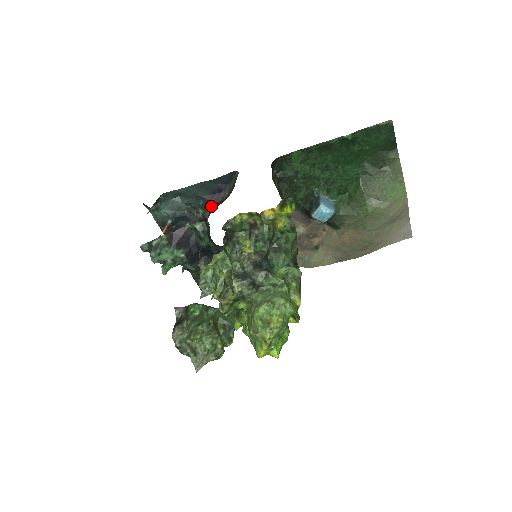
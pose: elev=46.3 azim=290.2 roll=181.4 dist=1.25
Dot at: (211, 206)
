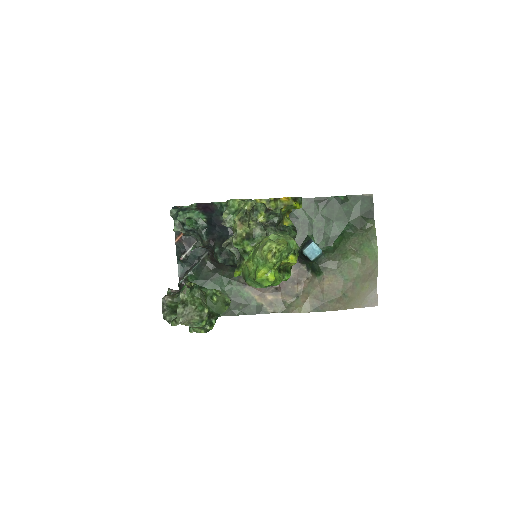
Dot at: occluded
